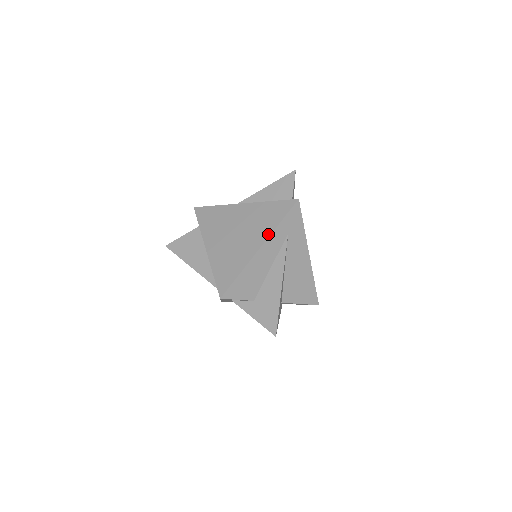
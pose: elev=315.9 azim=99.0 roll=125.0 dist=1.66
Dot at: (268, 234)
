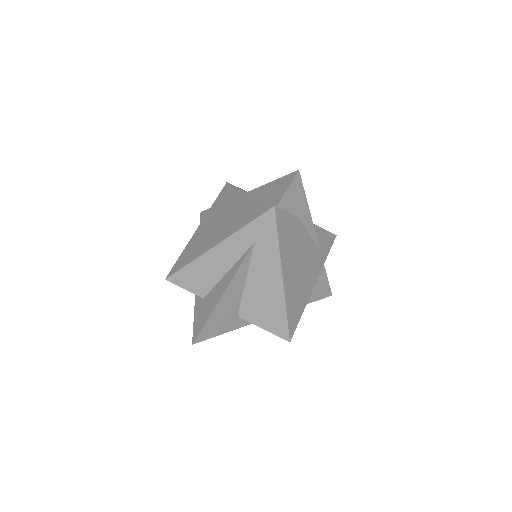
Dot at: (230, 234)
